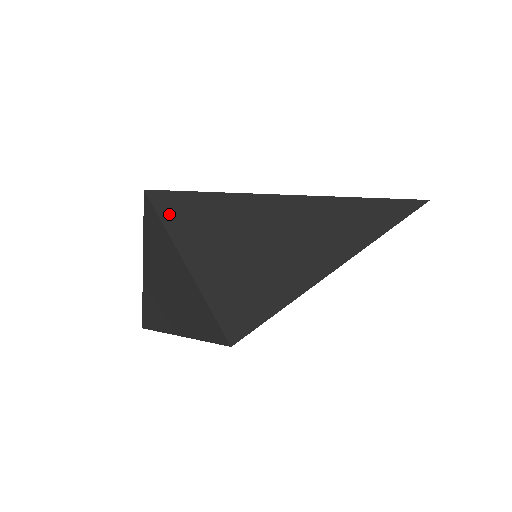
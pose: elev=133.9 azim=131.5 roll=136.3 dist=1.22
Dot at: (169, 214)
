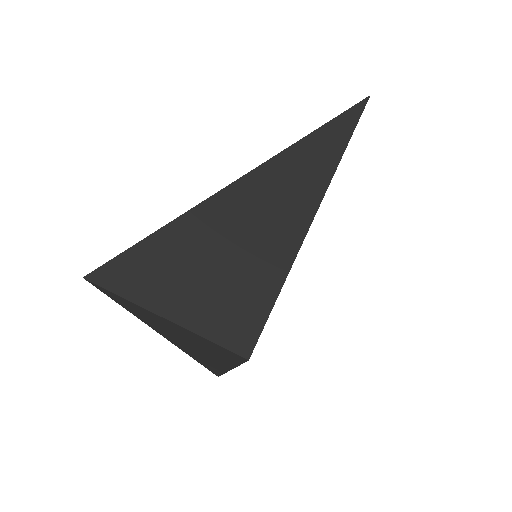
Dot at: (117, 283)
